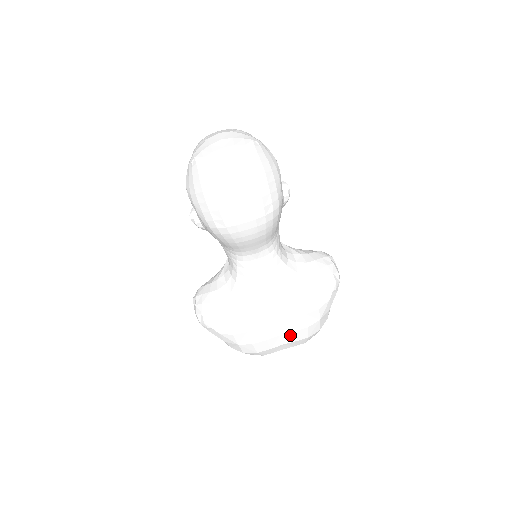
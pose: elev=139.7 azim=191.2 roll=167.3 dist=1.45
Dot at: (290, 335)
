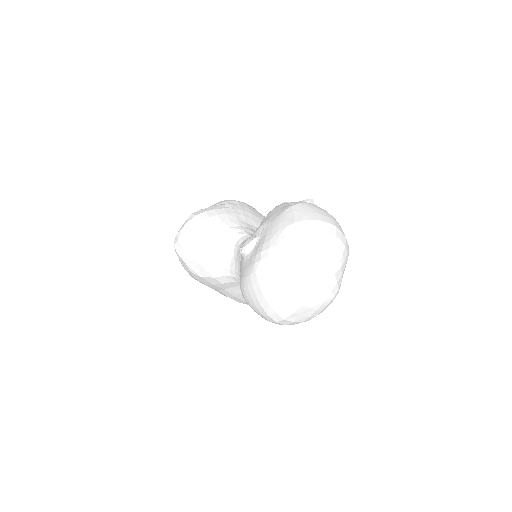
Dot at: occluded
